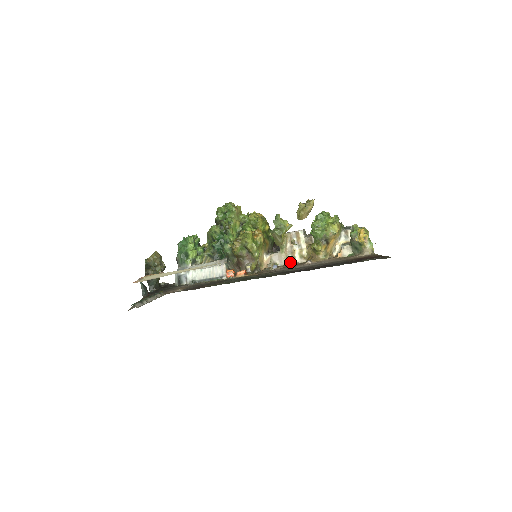
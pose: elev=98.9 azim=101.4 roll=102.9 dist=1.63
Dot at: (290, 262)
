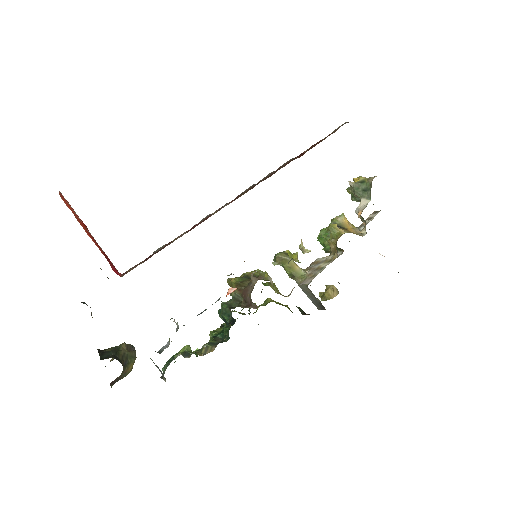
Dot at: occluded
